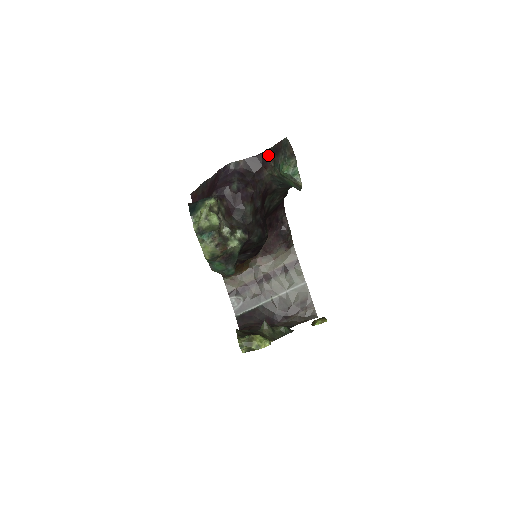
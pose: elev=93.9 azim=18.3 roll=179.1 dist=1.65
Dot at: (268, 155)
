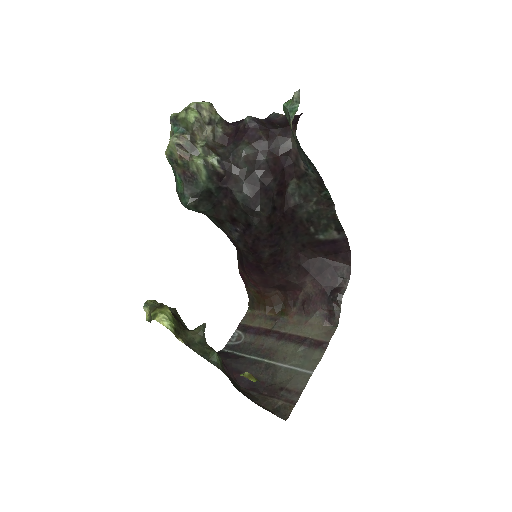
Dot at: occluded
